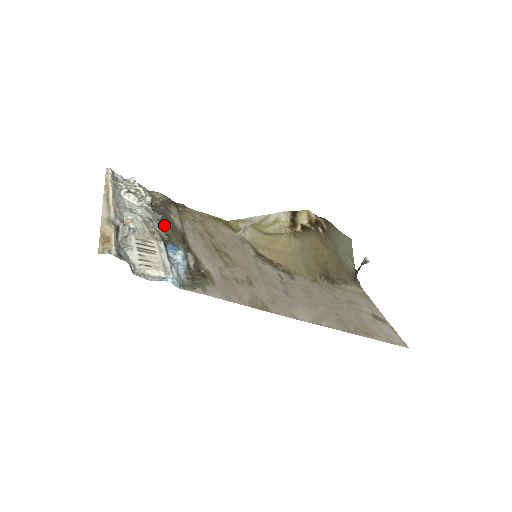
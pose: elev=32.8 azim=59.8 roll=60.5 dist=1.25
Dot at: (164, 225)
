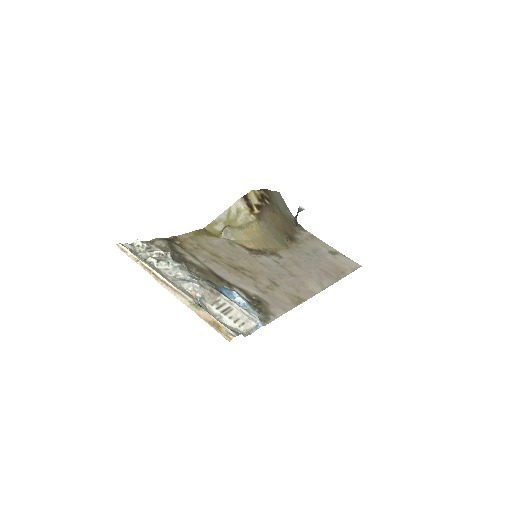
Dot at: (195, 272)
